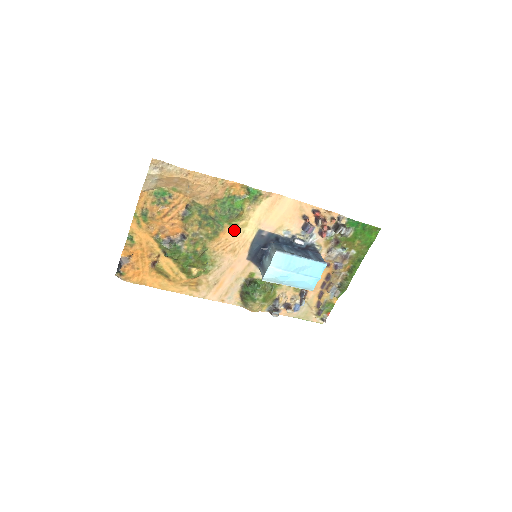
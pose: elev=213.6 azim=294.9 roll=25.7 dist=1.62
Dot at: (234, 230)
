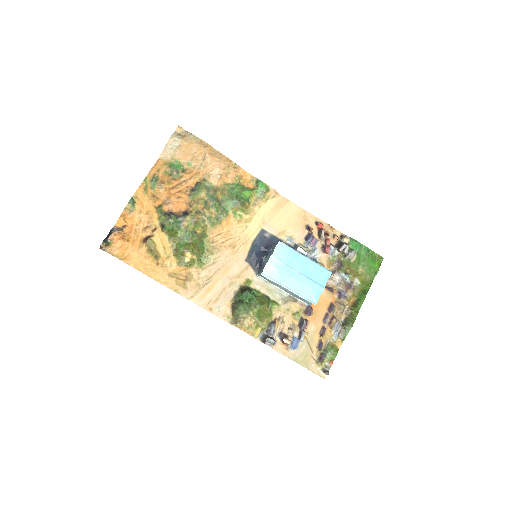
Dot at: (237, 223)
